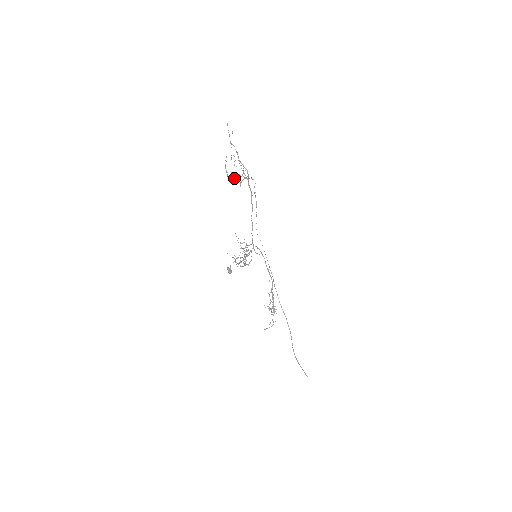
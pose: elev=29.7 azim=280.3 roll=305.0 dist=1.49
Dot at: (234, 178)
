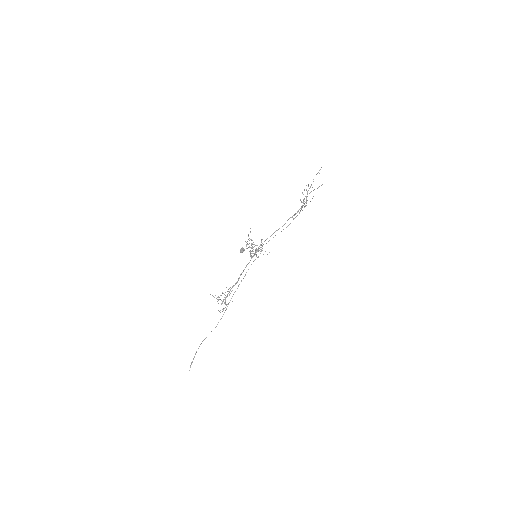
Dot at: occluded
